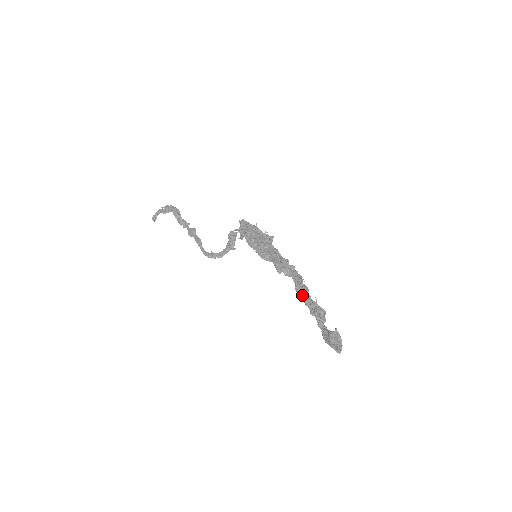
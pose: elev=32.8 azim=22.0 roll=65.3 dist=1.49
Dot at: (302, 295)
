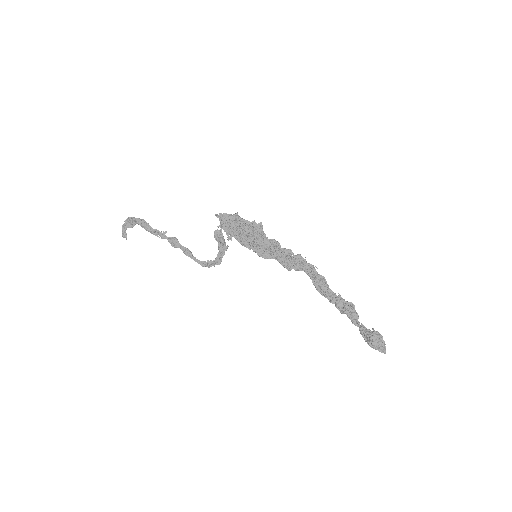
Dot at: (324, 294)
